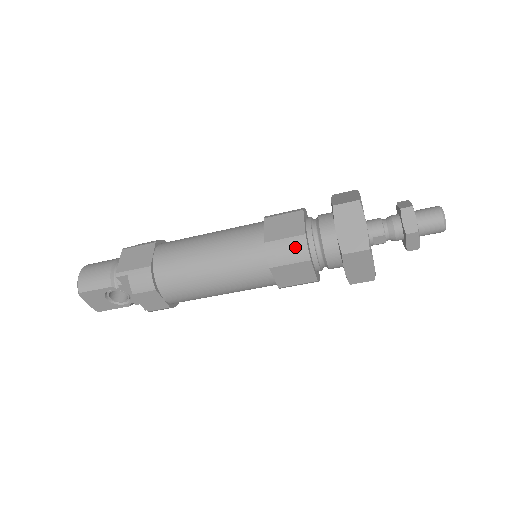
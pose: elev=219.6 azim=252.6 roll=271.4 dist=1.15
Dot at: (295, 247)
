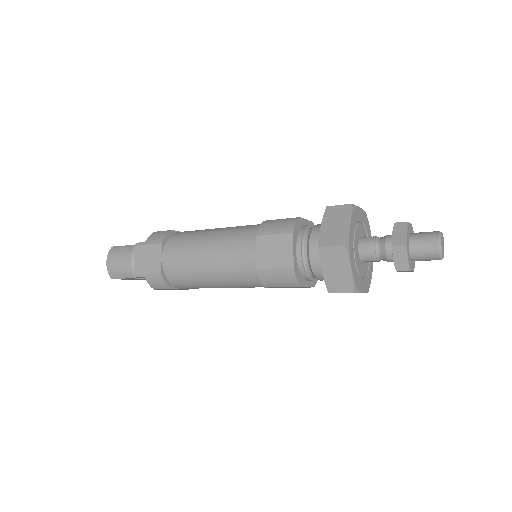
Dot at: (285, 277)
